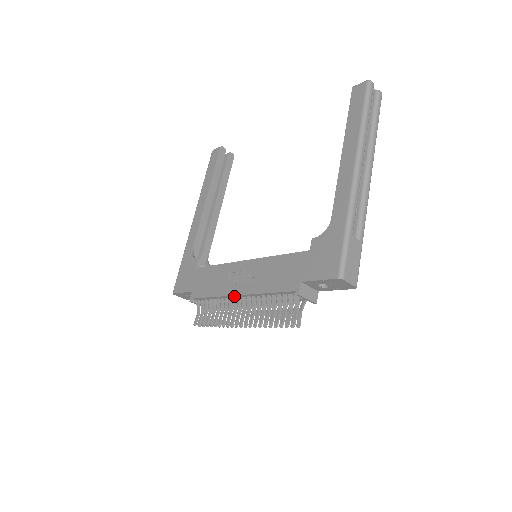
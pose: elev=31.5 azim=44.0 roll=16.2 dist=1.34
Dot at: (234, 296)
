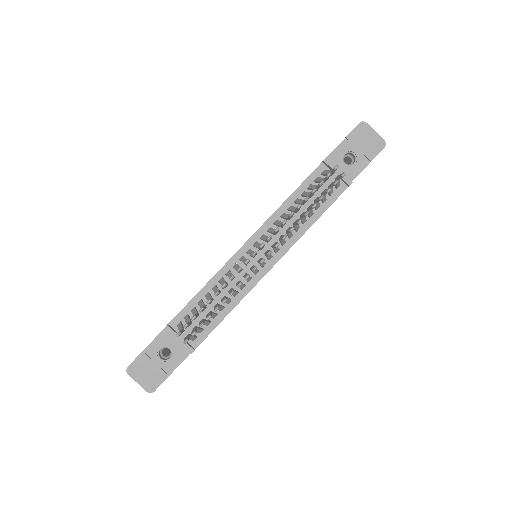
Dot at: (241, 252)
